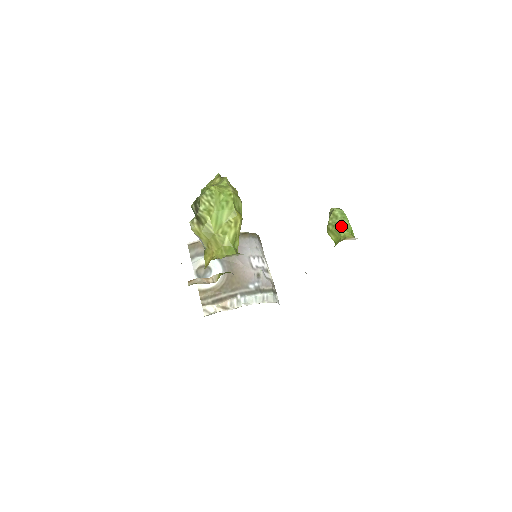
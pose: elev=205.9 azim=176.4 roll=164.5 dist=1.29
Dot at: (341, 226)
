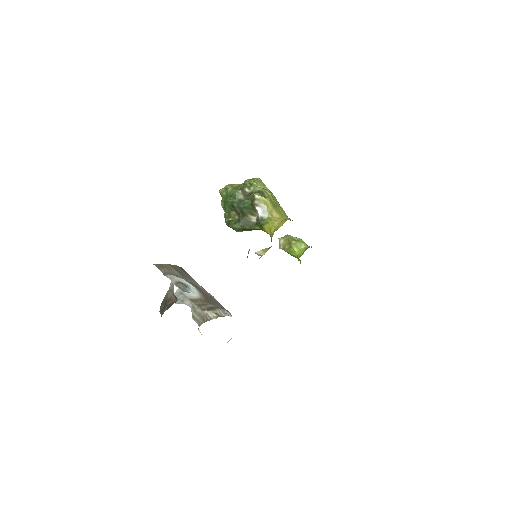
Dot at: (302, 241)
